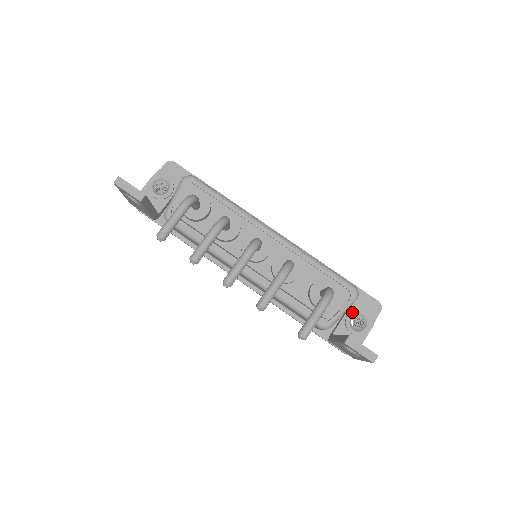
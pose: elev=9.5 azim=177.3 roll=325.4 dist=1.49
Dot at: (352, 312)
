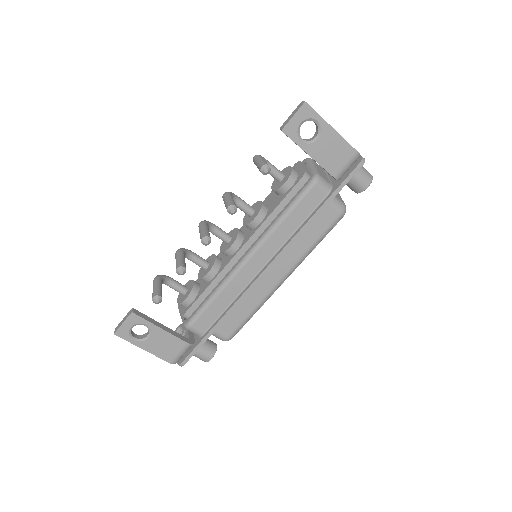
Dot at: occluded
